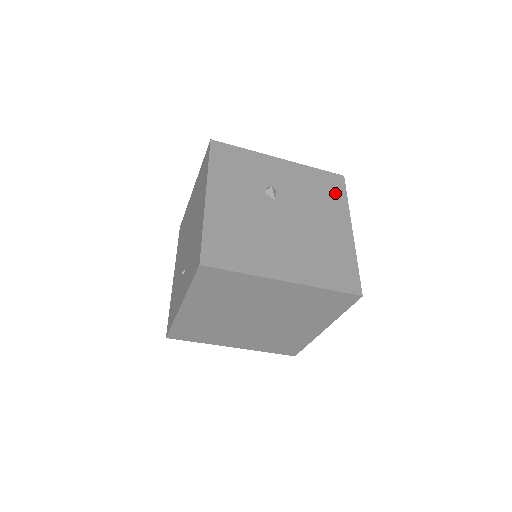
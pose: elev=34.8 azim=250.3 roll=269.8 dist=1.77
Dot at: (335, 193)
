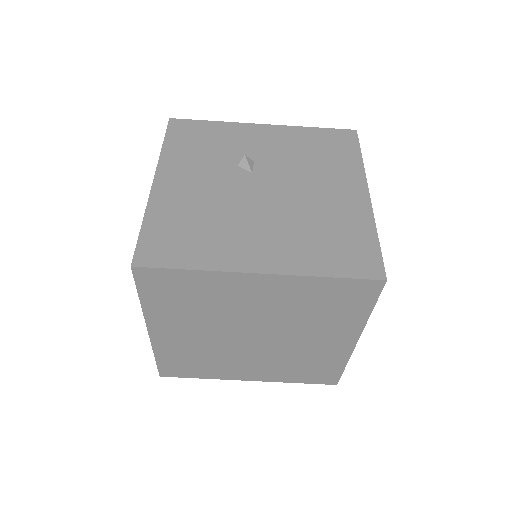
Dot at: (342, 152)
